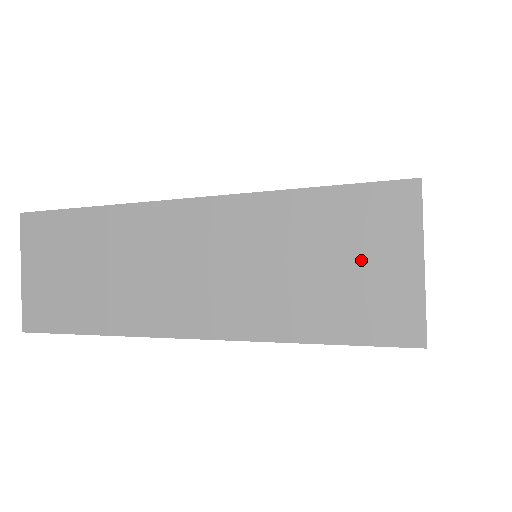
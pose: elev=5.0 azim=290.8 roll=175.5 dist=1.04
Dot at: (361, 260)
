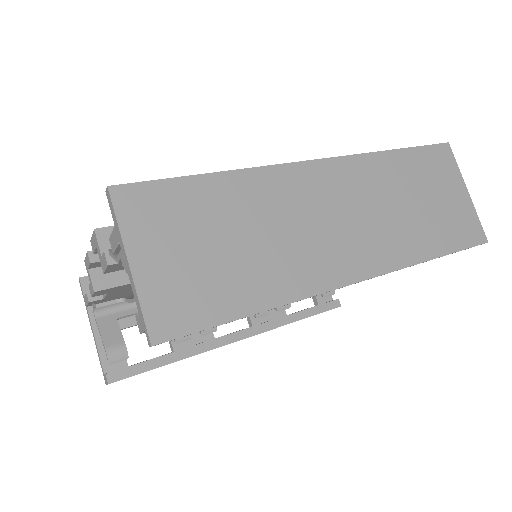
Dot at: (441, 194)
